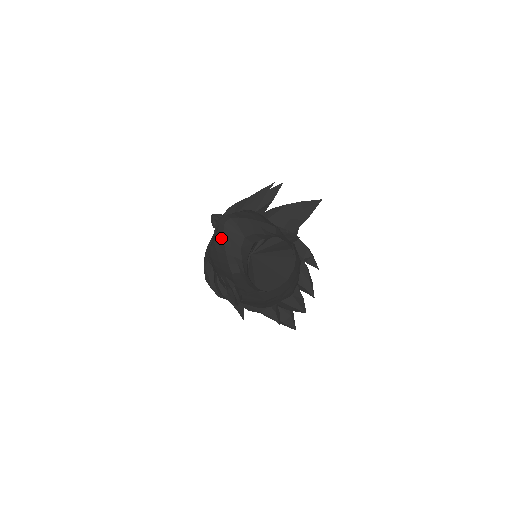
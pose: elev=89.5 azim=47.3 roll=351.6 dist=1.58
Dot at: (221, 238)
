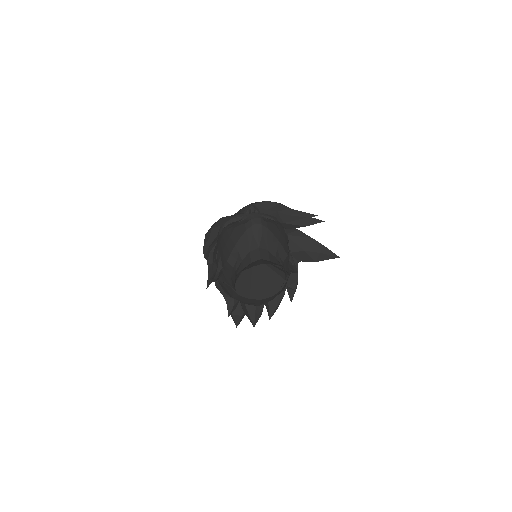
Dot at: (242, 231)
